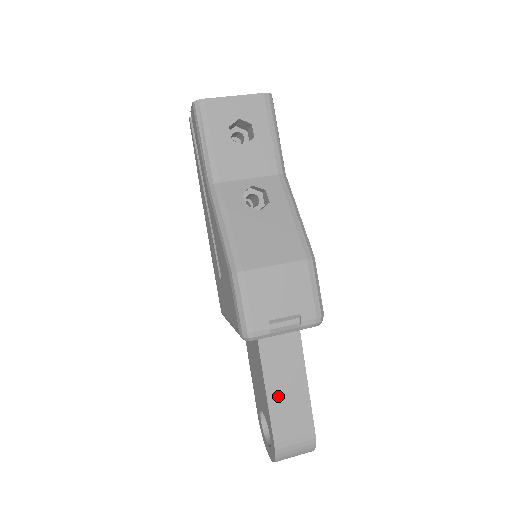
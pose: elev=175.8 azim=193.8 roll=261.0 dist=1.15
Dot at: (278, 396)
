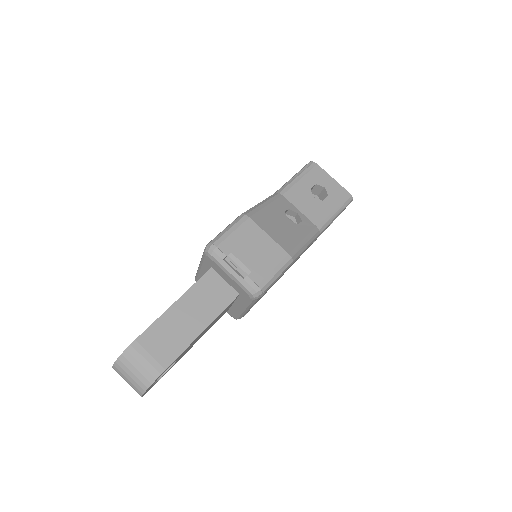
Dot at: (176, 315)
